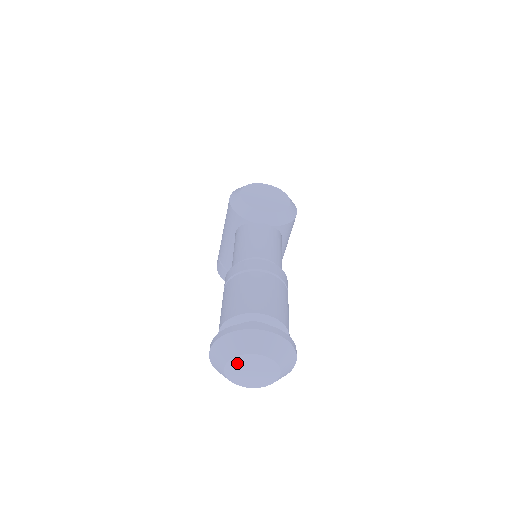
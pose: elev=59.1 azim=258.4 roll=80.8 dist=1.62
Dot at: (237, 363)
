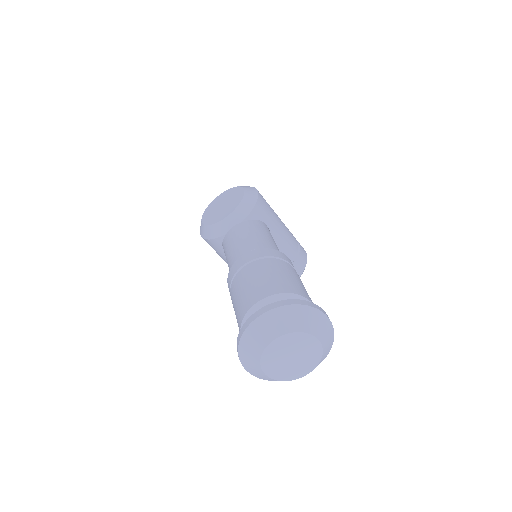
Dot at: (270, 362)
